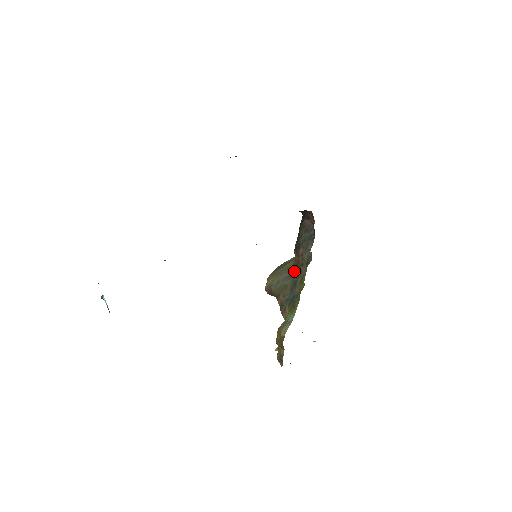
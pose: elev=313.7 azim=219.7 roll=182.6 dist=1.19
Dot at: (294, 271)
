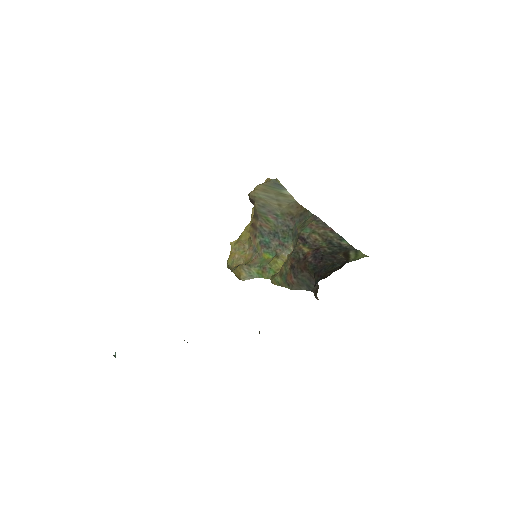
Dot at: (283, 220)
